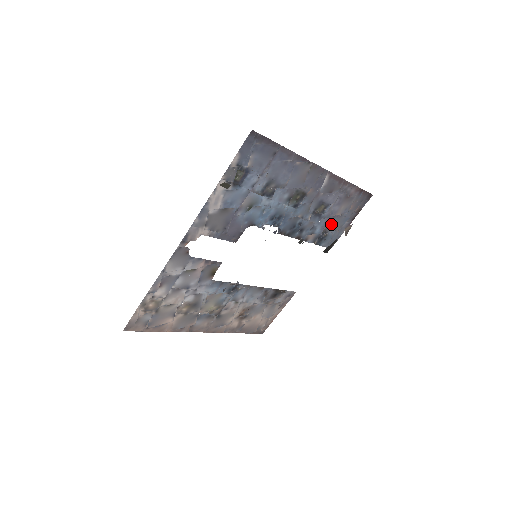
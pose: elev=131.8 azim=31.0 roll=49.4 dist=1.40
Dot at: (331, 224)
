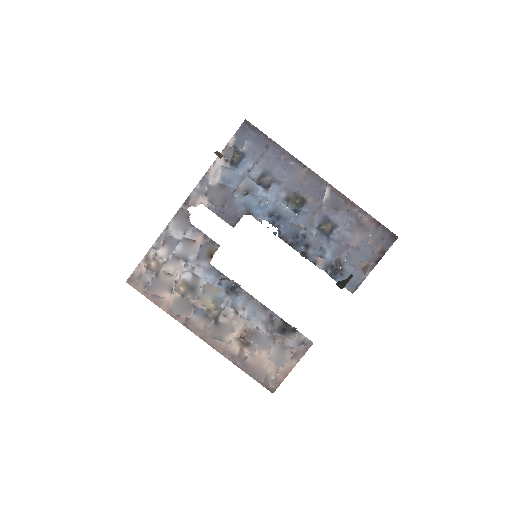
Dot at: (346, 255)
